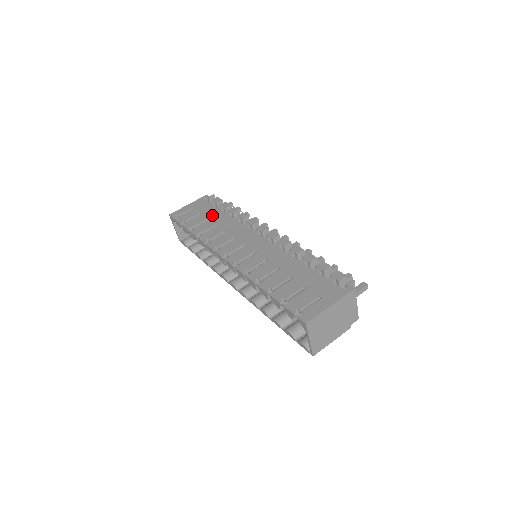
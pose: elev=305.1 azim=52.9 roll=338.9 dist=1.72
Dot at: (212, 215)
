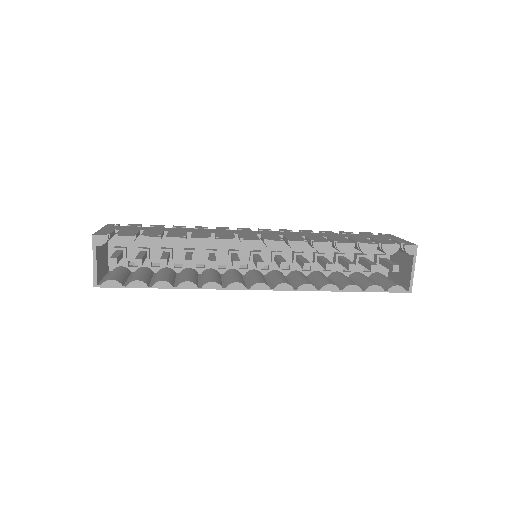
Dot at: (163, 229)
